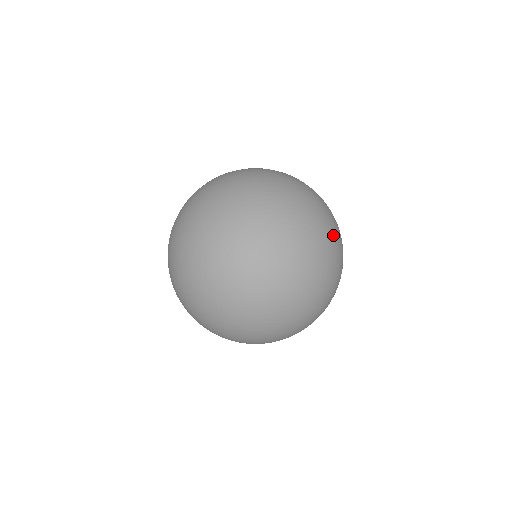
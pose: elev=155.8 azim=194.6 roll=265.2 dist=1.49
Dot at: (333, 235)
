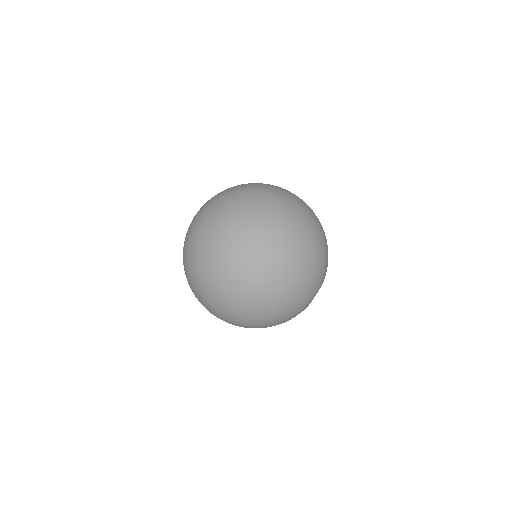
Dot at: (285, 305)
